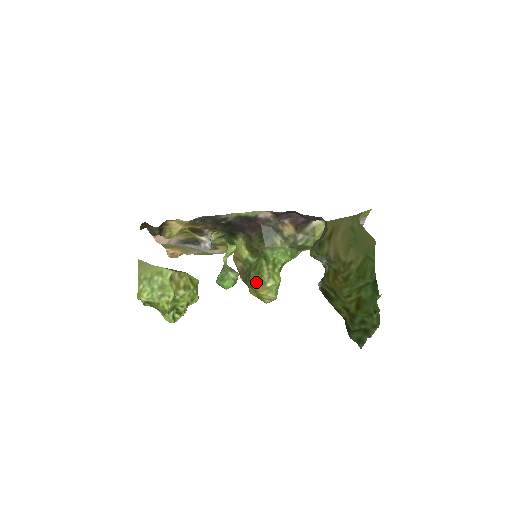
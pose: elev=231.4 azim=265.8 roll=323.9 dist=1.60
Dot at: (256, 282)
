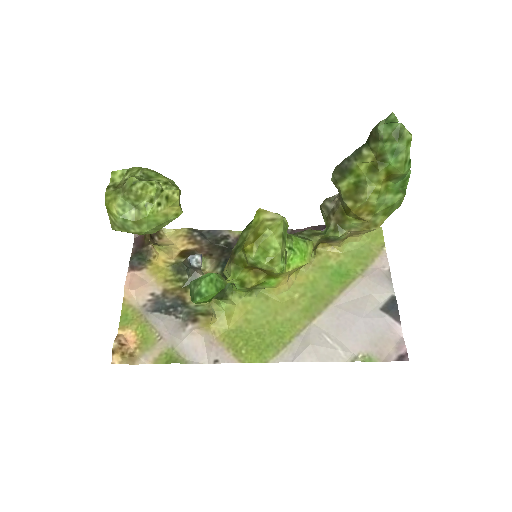
Dot at: occluded
